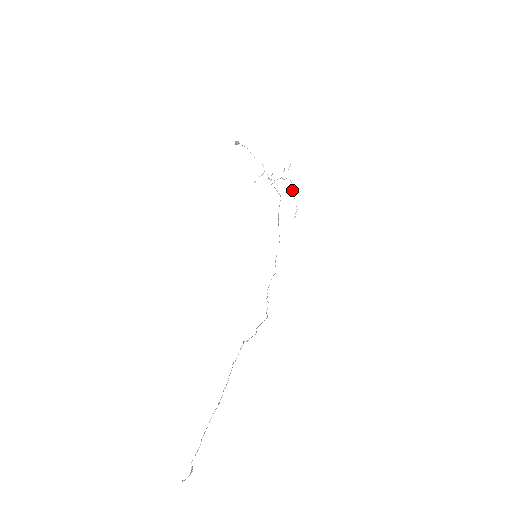
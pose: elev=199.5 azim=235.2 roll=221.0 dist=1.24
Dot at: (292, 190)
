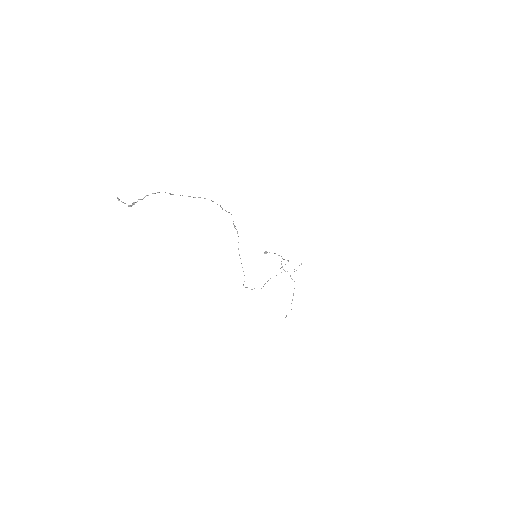
Dot at: (293, 293)
